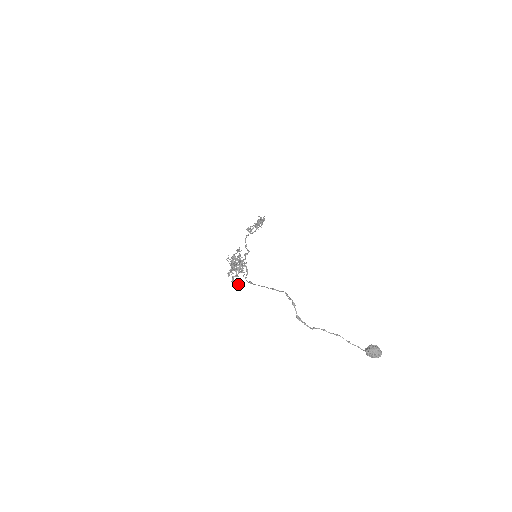
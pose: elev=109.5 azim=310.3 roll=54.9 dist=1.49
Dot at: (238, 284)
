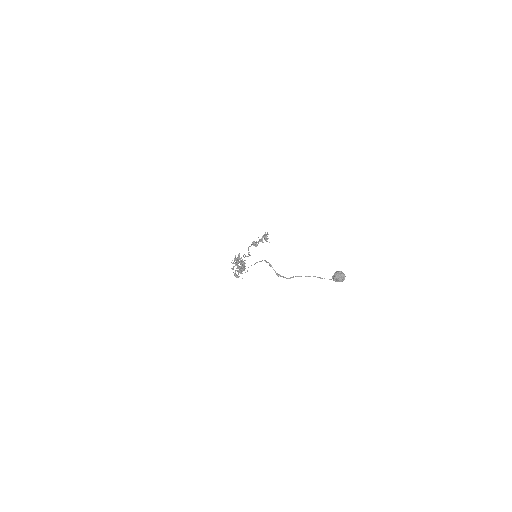
Dot at: occluded
